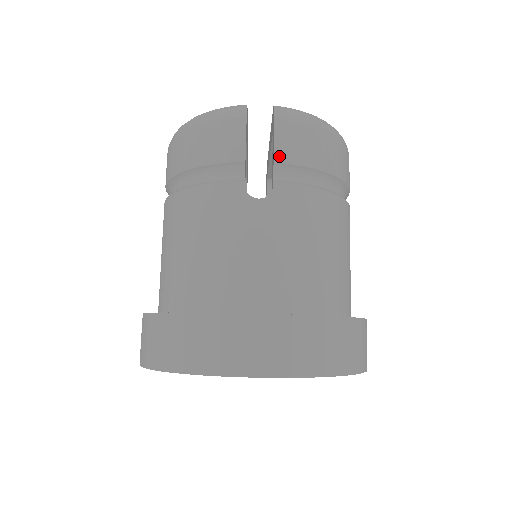
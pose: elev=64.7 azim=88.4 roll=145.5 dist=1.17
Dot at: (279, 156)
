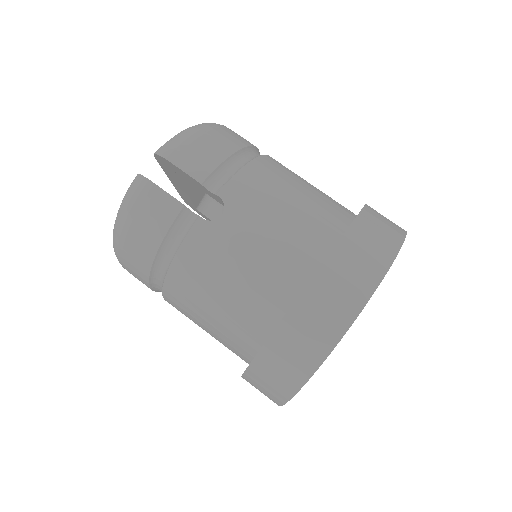
Dot at: (199, 177)
